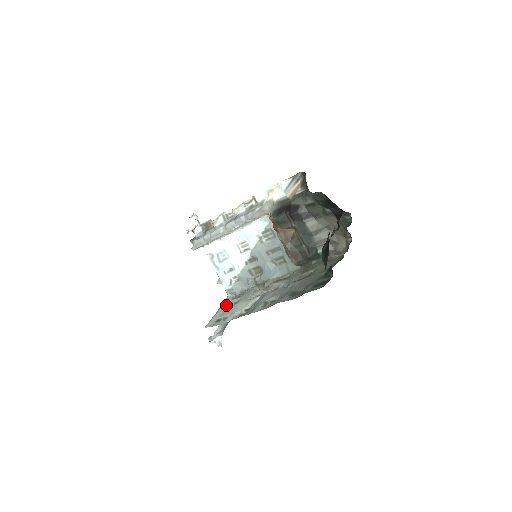
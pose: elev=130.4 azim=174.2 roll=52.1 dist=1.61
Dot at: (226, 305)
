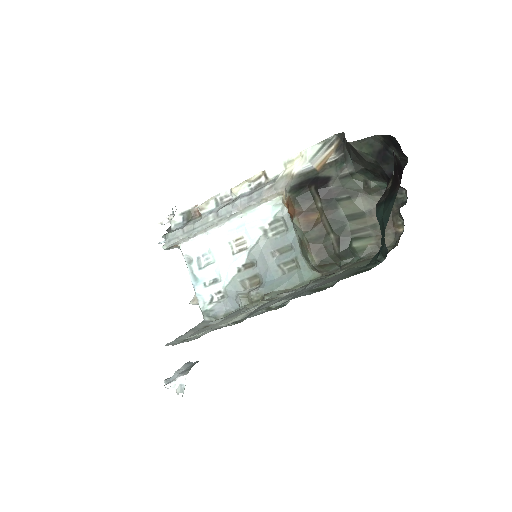
Dot at: (201, 327)
